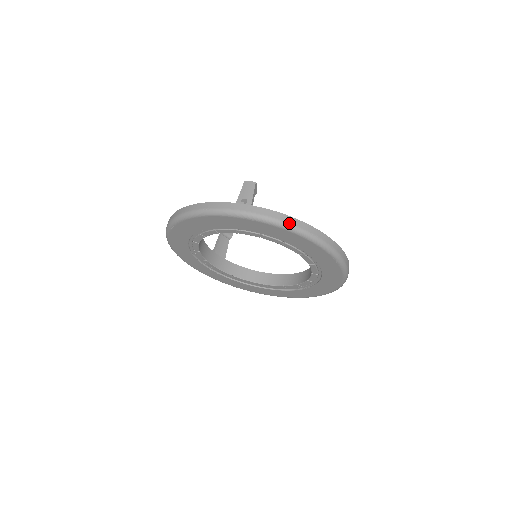
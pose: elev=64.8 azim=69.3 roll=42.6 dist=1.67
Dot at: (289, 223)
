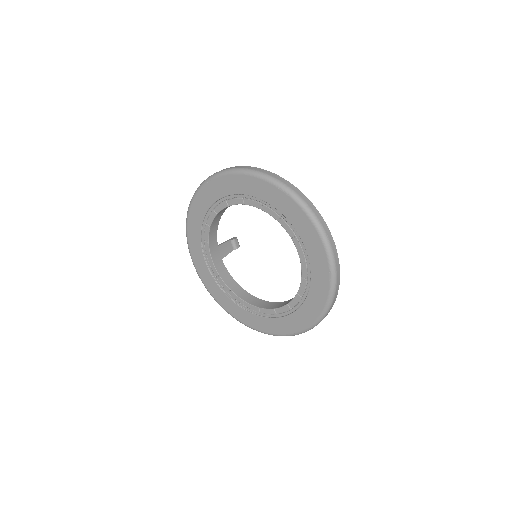
Dot at: (313, 211)
